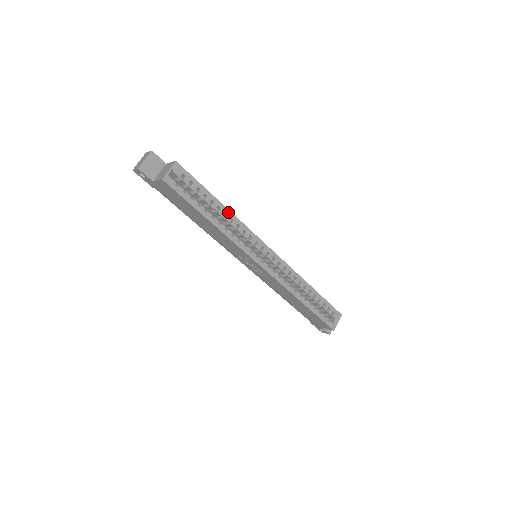
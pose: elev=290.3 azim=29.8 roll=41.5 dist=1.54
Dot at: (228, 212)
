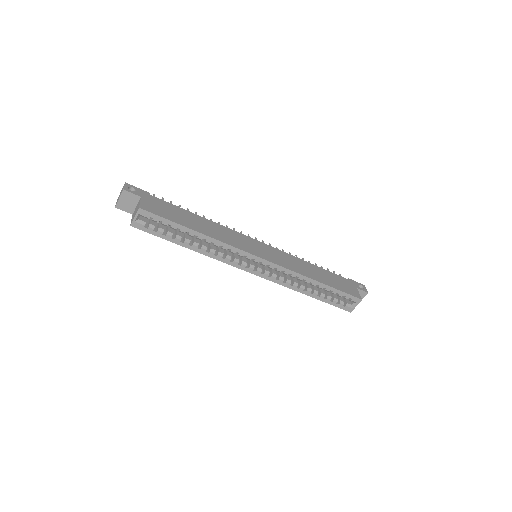
Dot at: (207, 238)
